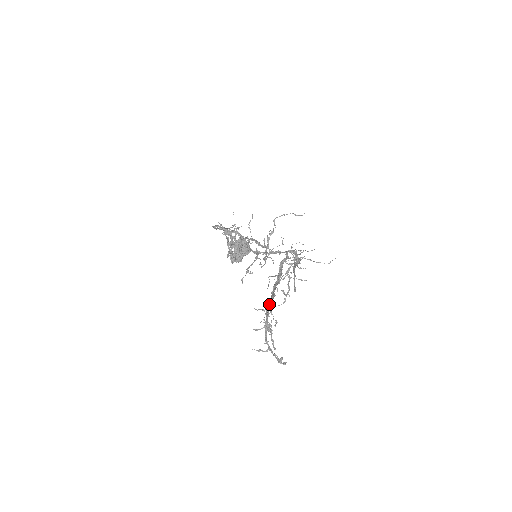
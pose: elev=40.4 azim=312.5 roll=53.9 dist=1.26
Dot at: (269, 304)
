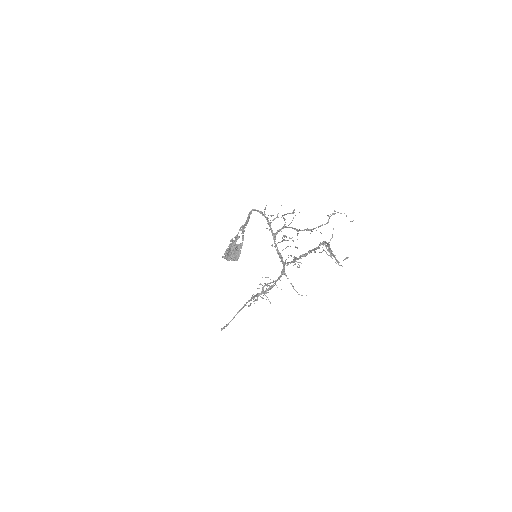
Dot at: (323, 243)
